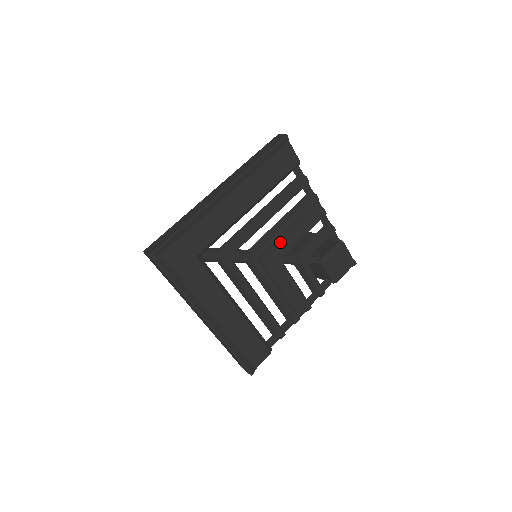
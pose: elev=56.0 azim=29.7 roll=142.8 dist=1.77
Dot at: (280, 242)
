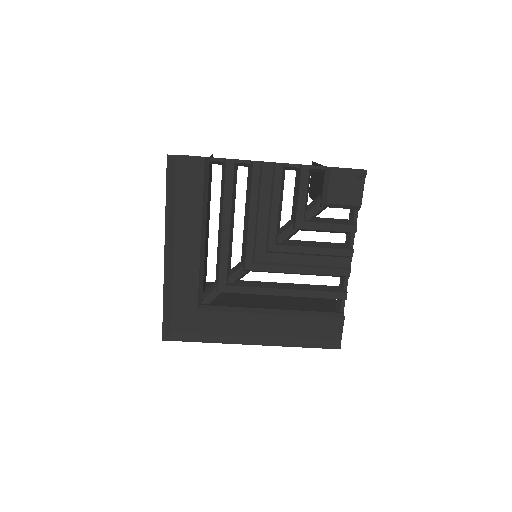
Dot at: (261, 231)
